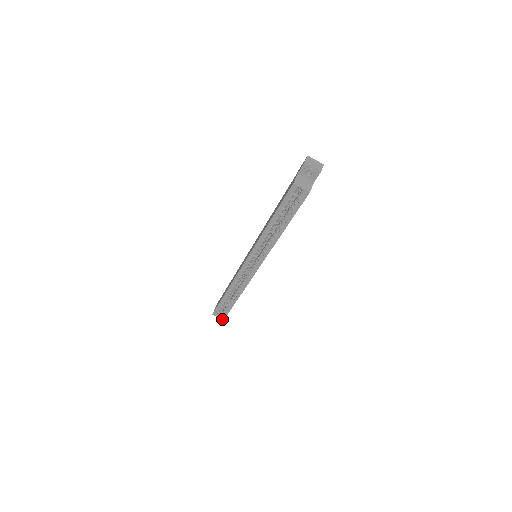
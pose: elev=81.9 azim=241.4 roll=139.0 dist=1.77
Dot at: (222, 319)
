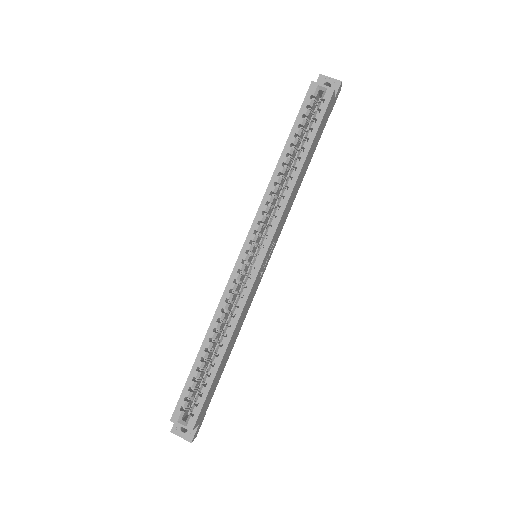
Dot at: (189, 429)
